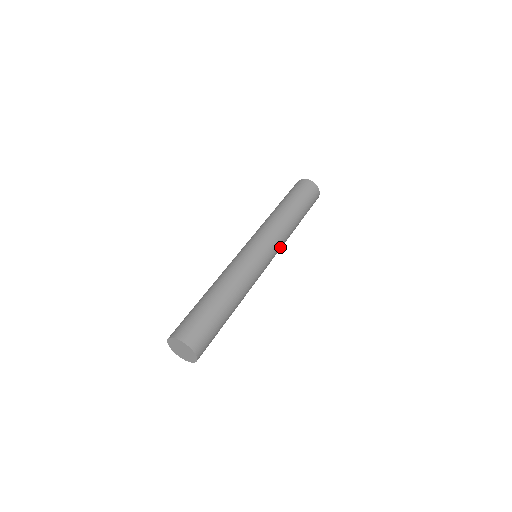
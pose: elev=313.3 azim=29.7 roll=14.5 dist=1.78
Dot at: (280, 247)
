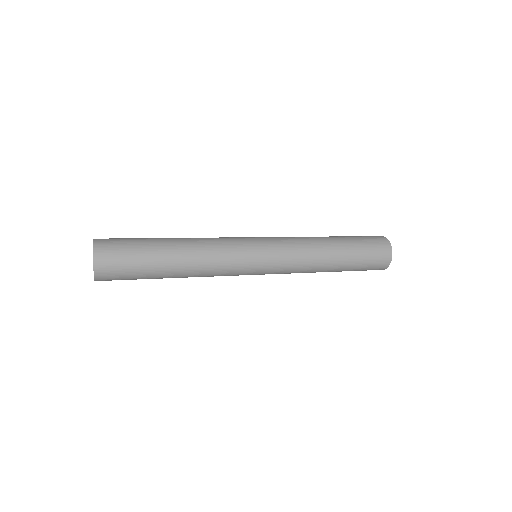
Dot at: (288, 244)
